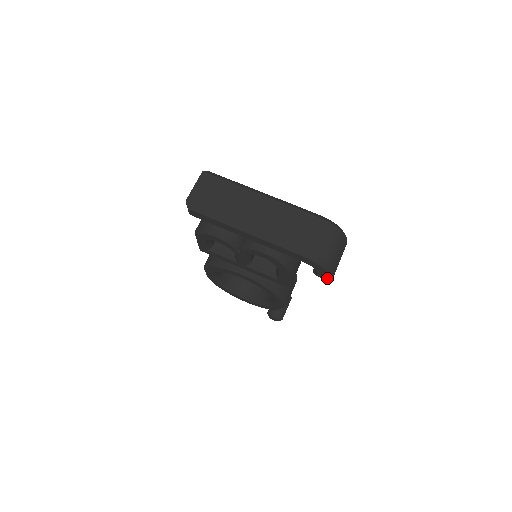
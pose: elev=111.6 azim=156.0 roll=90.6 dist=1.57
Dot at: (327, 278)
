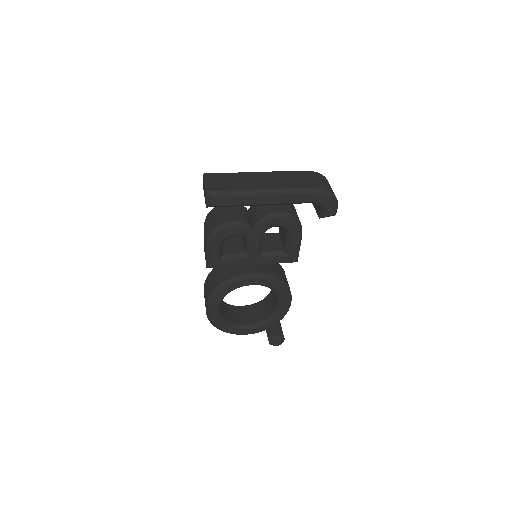
Dot at: (334, 212)
